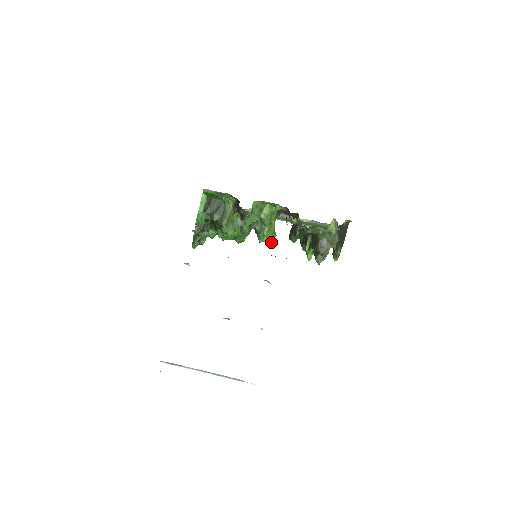
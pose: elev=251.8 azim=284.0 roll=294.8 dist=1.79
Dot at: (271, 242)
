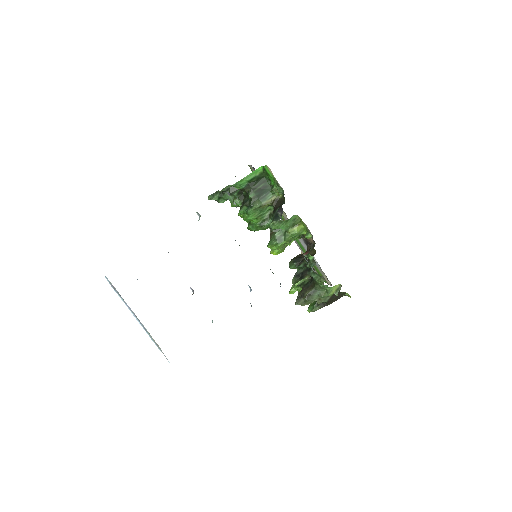
Dot at: (275, 254)
